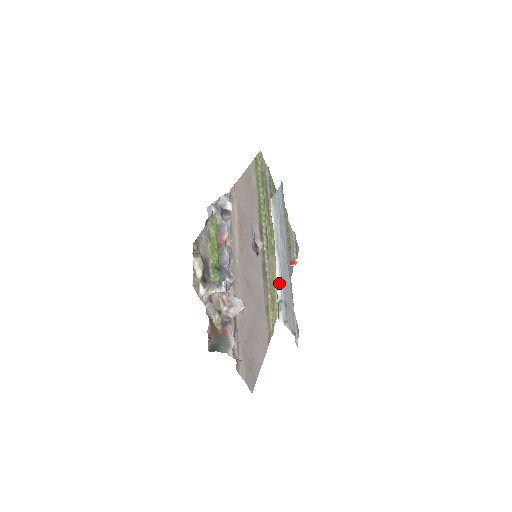
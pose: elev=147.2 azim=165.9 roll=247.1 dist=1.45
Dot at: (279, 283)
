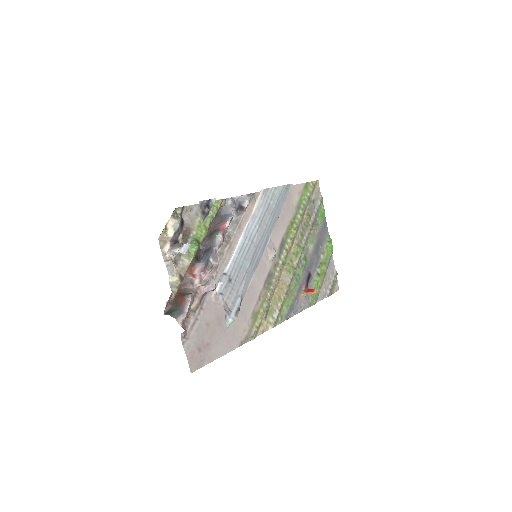
Dot at: (232, 259)
